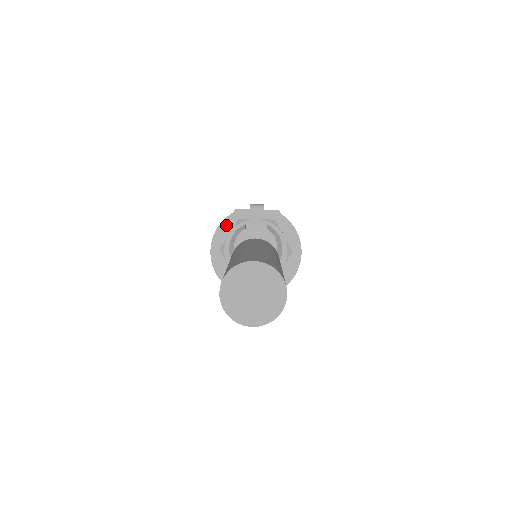
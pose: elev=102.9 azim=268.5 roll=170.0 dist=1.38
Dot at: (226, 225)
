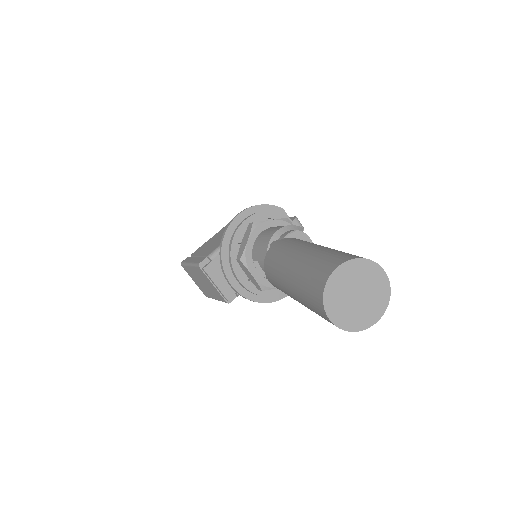
Dot at: (271, 210)
